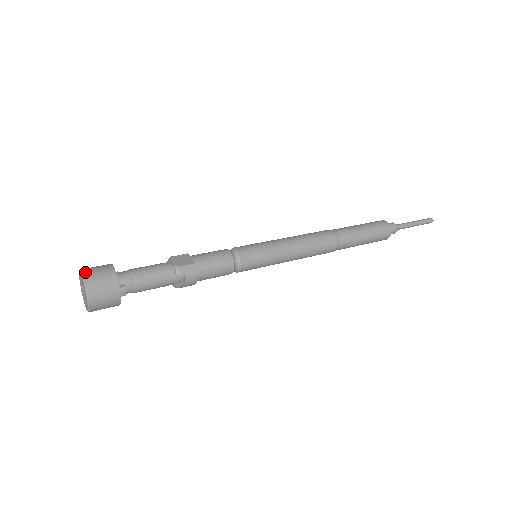
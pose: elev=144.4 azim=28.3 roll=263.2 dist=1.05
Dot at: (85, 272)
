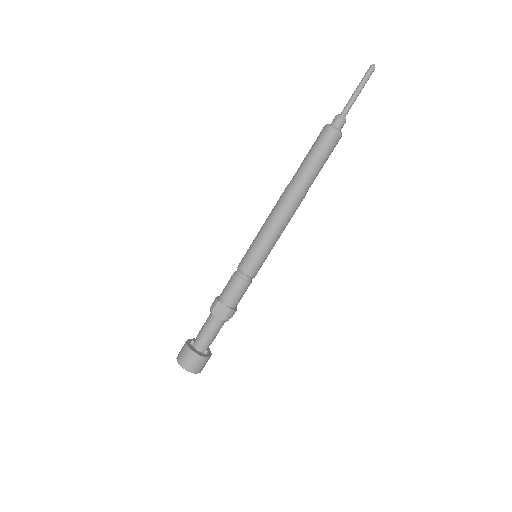
Dot at: (185, 367)
